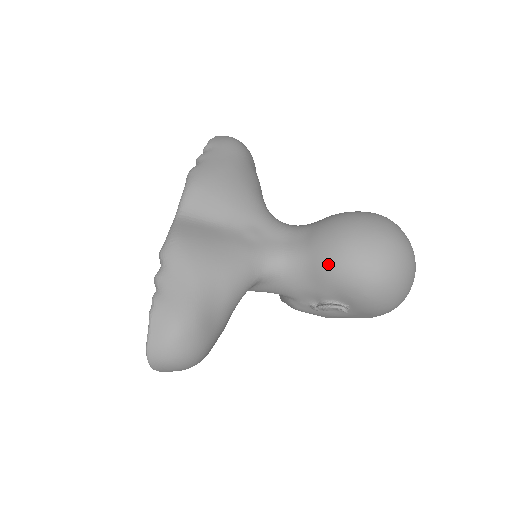
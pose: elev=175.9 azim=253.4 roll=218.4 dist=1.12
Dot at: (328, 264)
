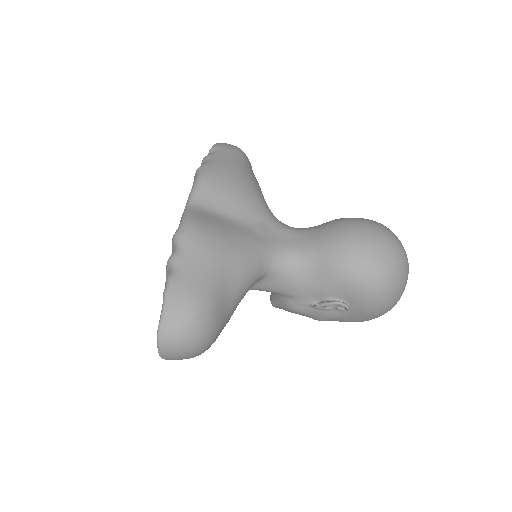
Dot at: (336, 260)
